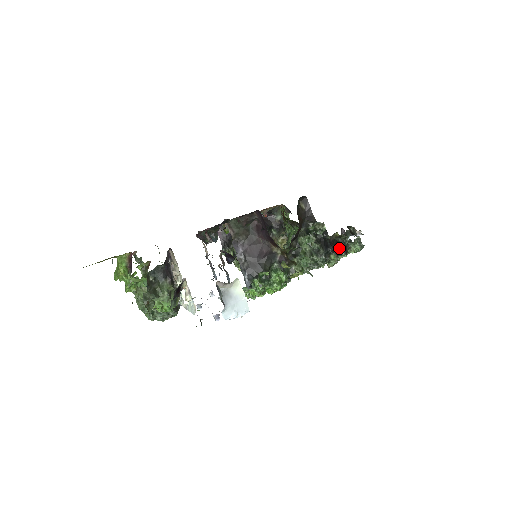
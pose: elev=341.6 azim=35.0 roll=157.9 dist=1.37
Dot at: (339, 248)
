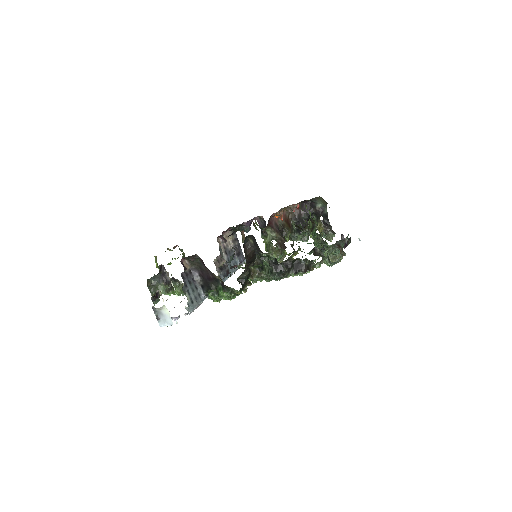
Dot at: (297, 268)
